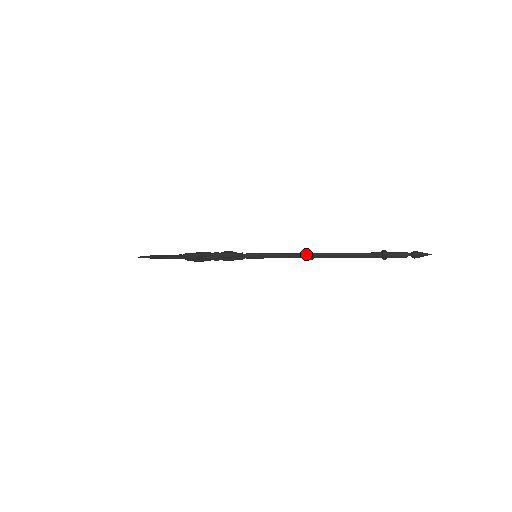
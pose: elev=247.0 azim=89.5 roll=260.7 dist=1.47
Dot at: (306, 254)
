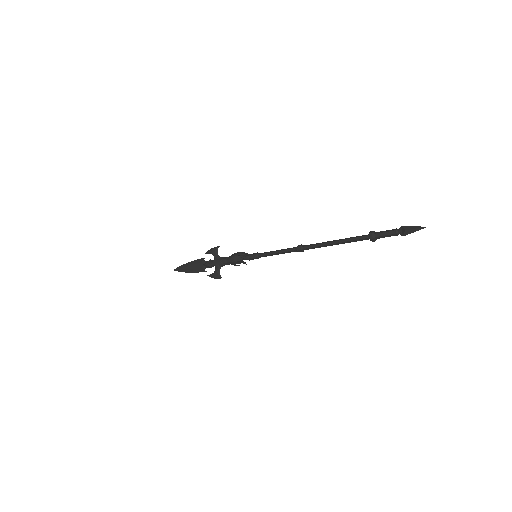
Dot at: (296, 251)
